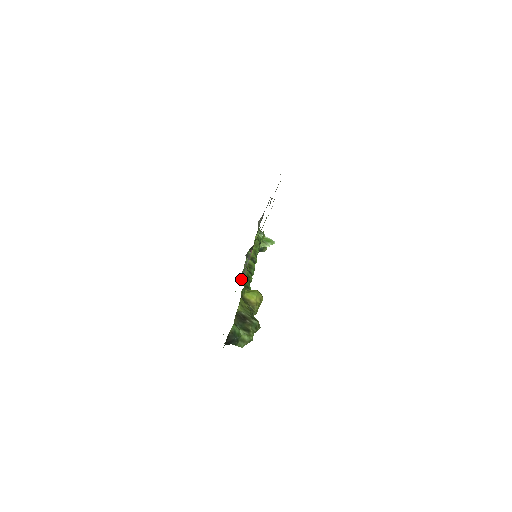
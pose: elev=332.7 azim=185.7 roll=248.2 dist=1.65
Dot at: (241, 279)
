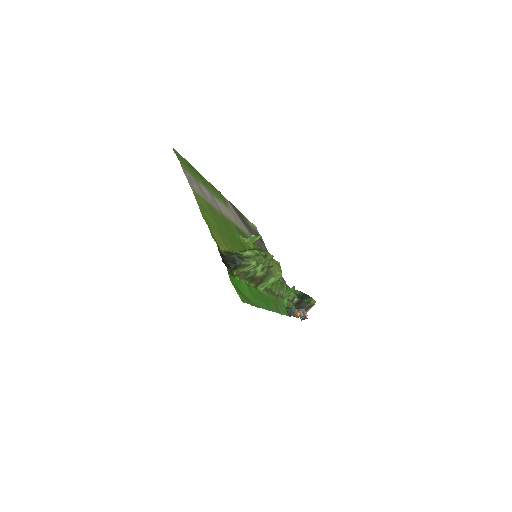
Dot at: (288, 311)
